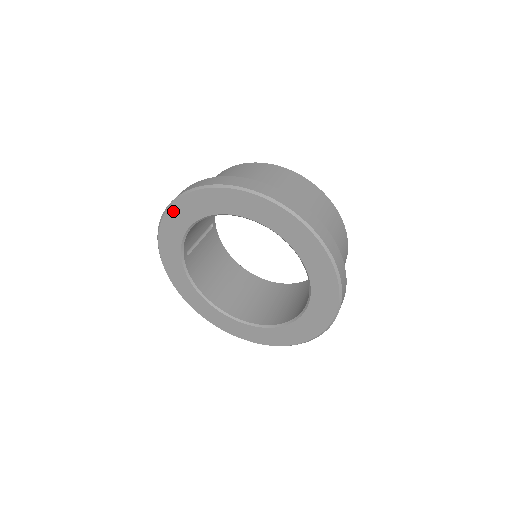
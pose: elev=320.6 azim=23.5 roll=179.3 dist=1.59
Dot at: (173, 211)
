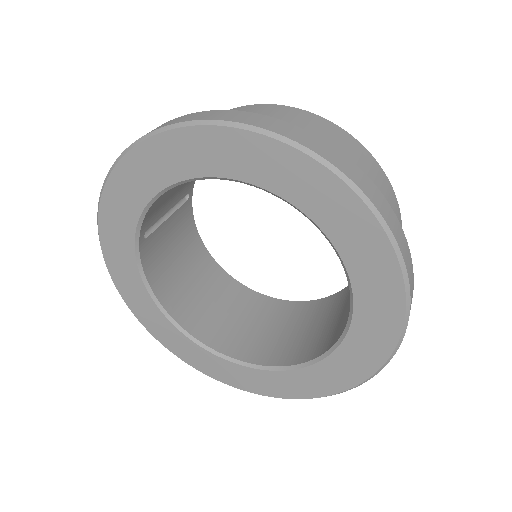
Dot at: (135, 159)
